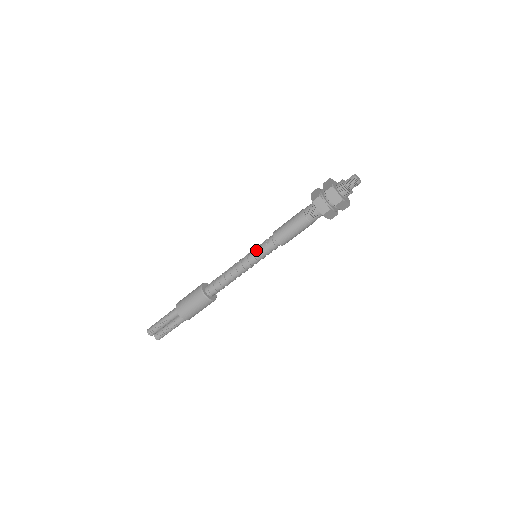
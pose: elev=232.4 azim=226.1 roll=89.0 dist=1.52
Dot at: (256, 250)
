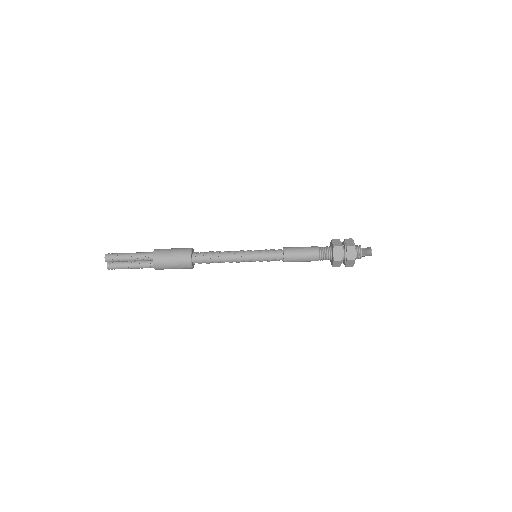
Dot at: (262, 252)
